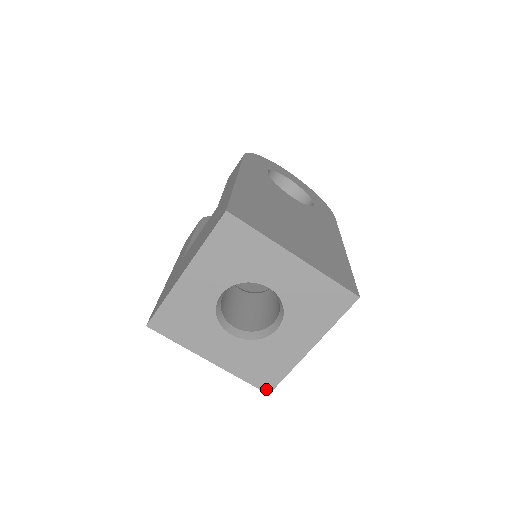
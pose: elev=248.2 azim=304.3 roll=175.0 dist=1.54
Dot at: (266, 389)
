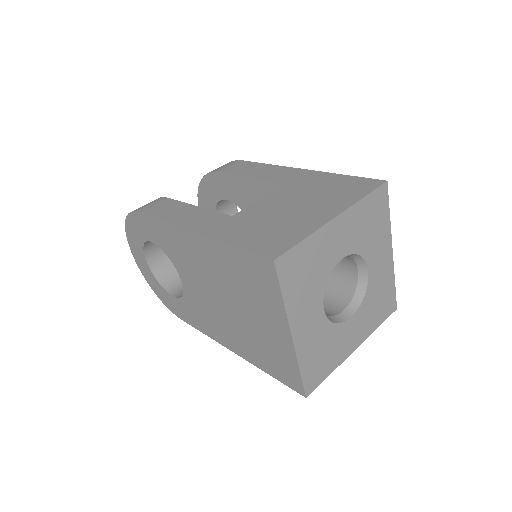
Dot at: (308, 390)
